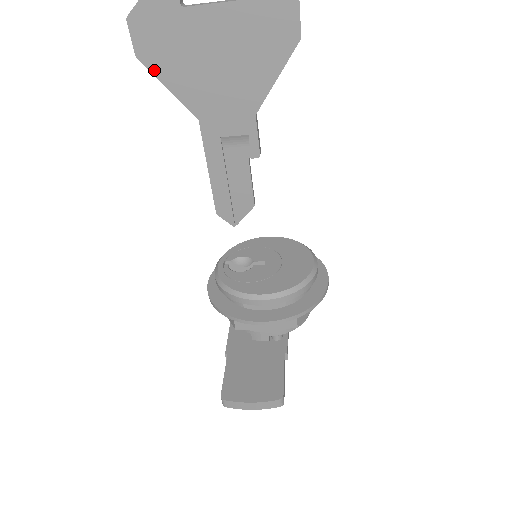
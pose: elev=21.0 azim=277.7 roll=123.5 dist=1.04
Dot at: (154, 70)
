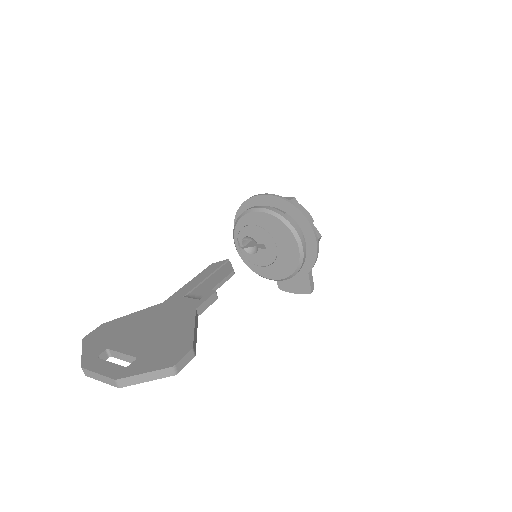
Dot at: occluded
